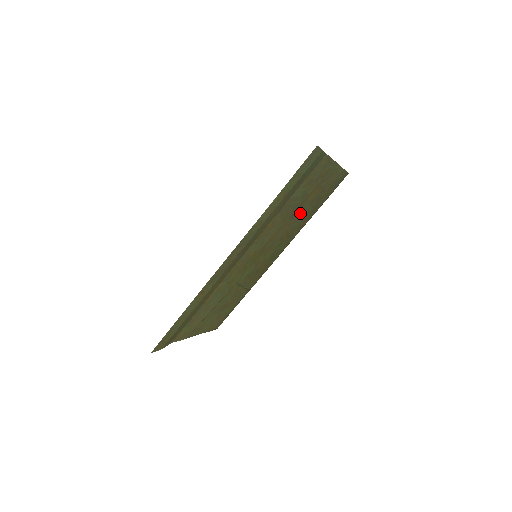
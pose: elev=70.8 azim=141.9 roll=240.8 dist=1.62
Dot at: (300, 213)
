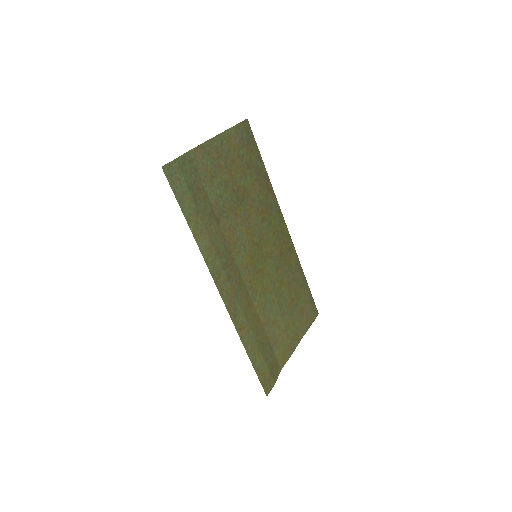
Dot at: (247, 191)
